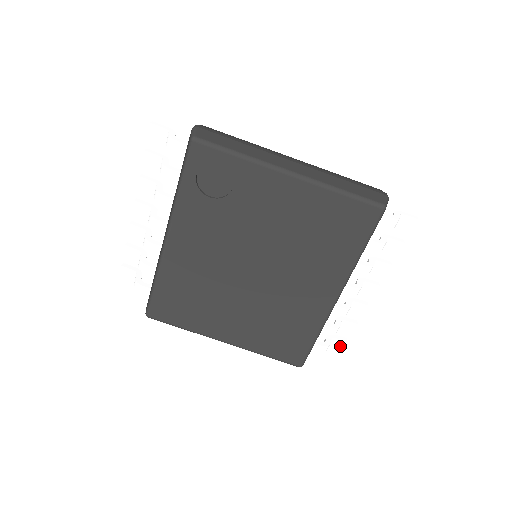
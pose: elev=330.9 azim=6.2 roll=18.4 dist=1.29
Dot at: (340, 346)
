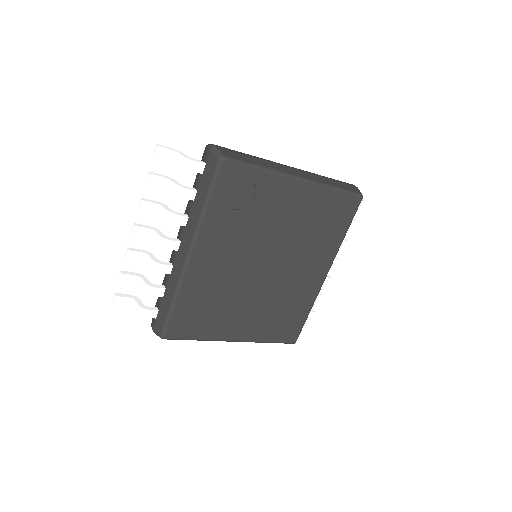
Dot at: (310, 318)
